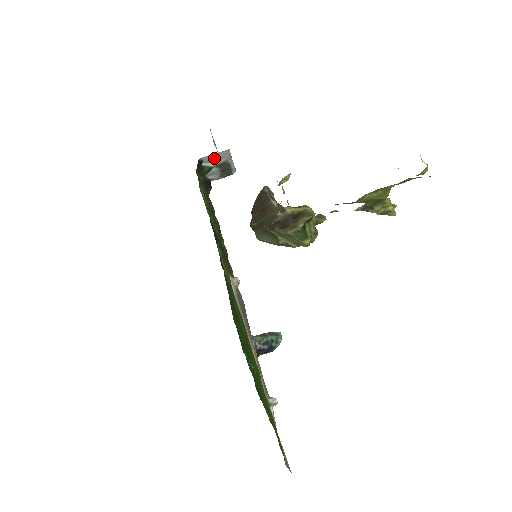
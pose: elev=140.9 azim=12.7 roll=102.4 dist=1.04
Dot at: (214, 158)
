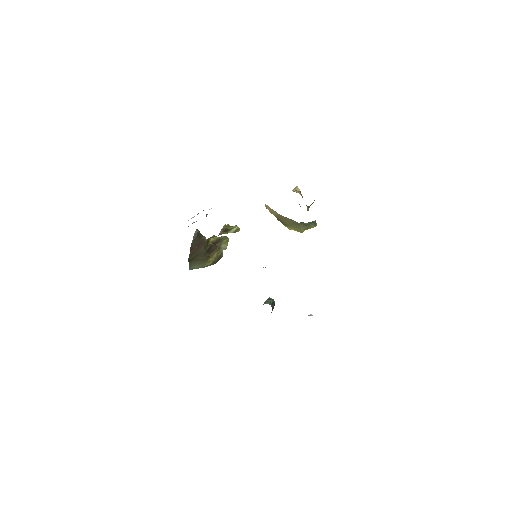
Dot at: occluded
